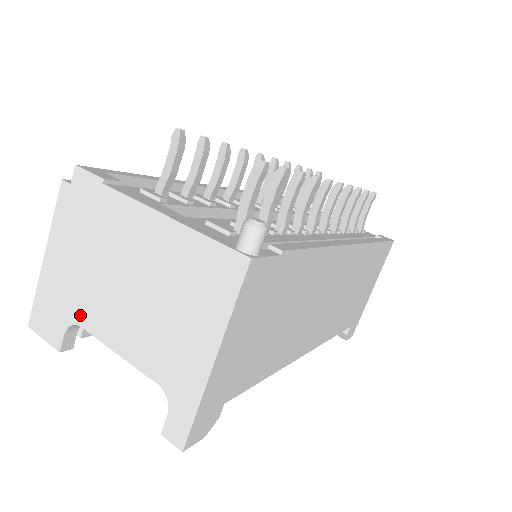
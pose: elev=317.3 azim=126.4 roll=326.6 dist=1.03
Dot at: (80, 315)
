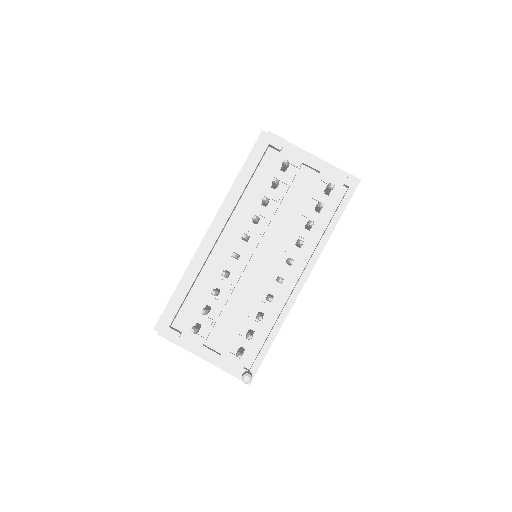
Dot at: occluded
